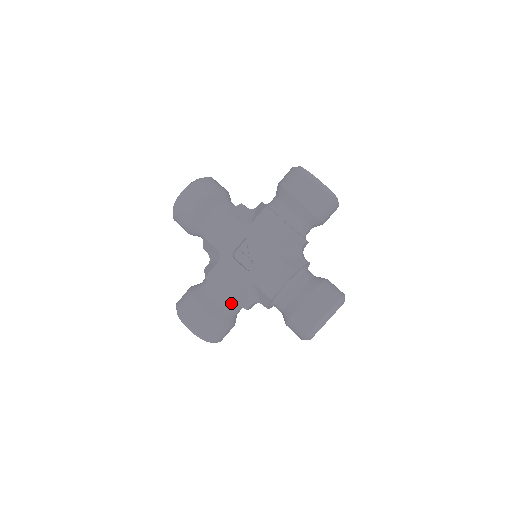
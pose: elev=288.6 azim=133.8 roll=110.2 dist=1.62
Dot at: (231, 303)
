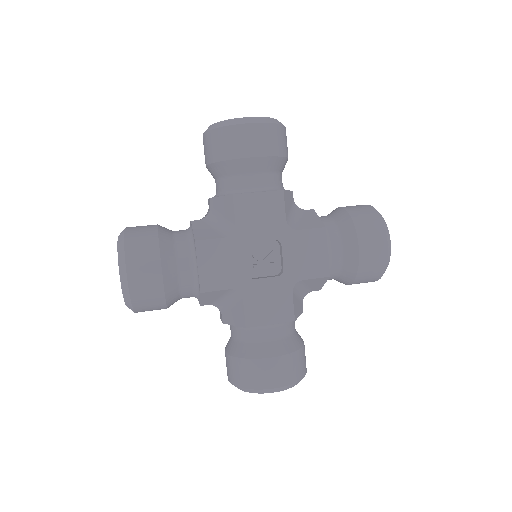
Dot at: (289, 322)
